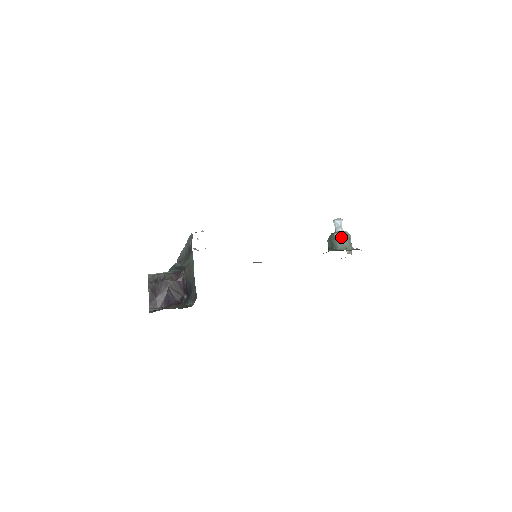
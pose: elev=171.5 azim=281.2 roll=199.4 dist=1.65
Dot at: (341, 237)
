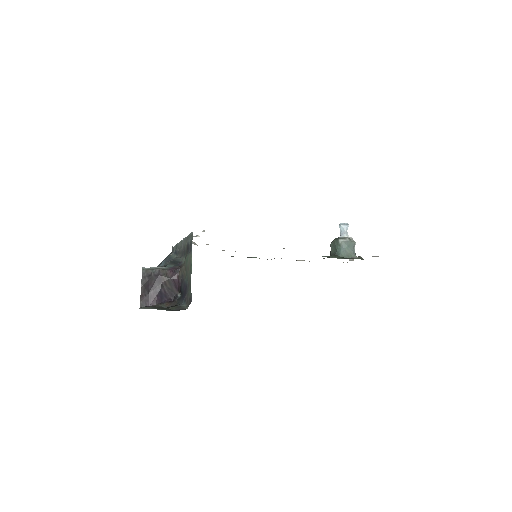
Dot at: (345, 244)
